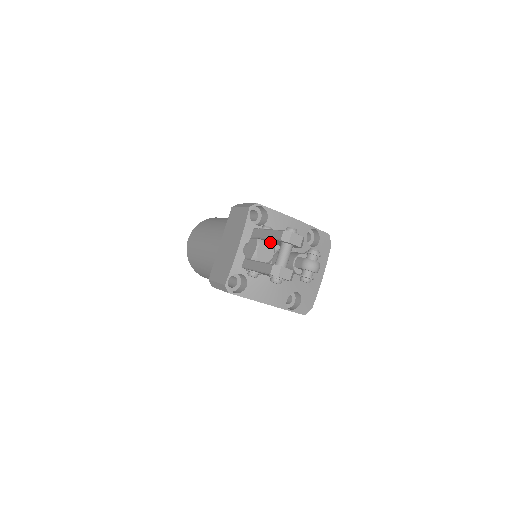
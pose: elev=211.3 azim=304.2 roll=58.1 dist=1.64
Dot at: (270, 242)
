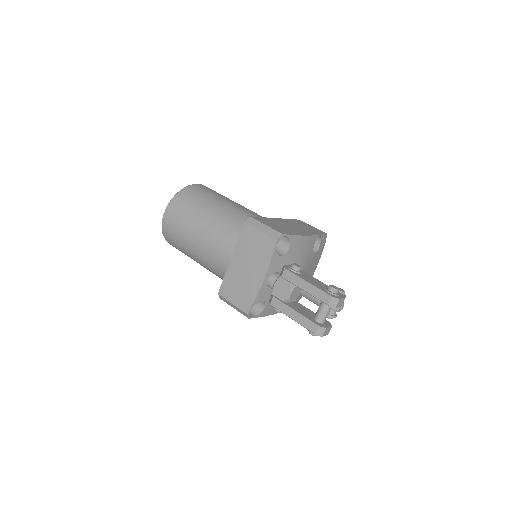
Dot at: occluded
